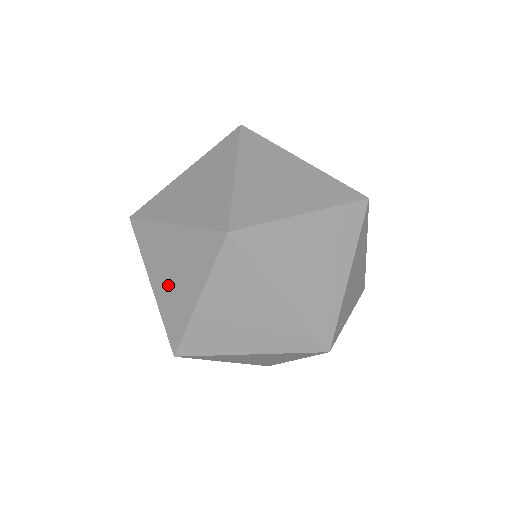
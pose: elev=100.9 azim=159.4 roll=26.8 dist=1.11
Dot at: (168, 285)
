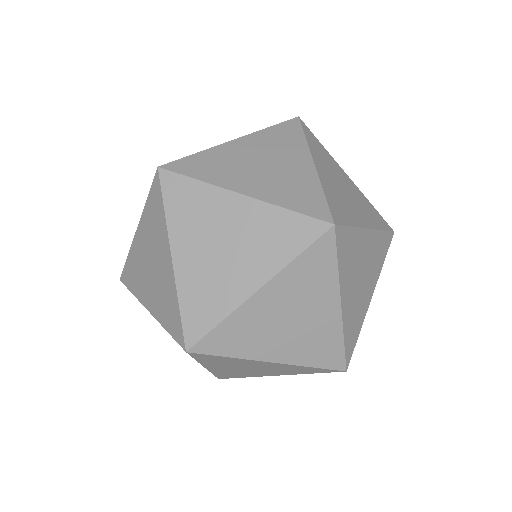
Dot at: (207, 263)
